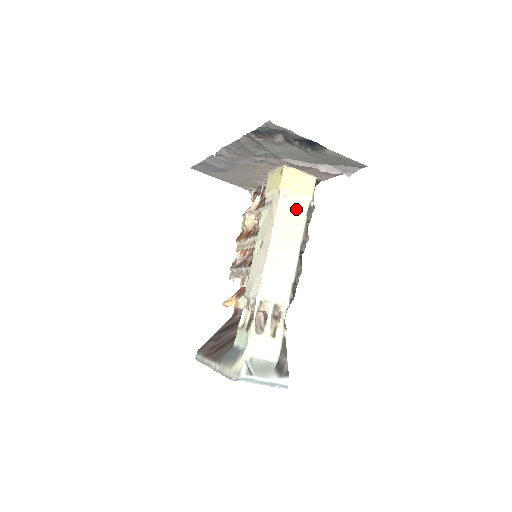
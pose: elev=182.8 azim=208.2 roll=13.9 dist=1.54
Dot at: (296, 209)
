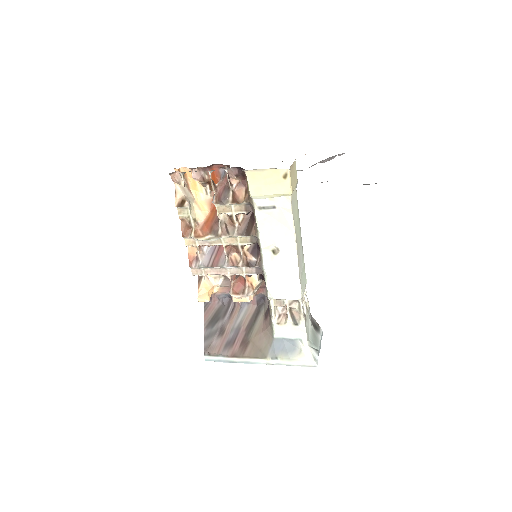
Dot at: (295, 202)
